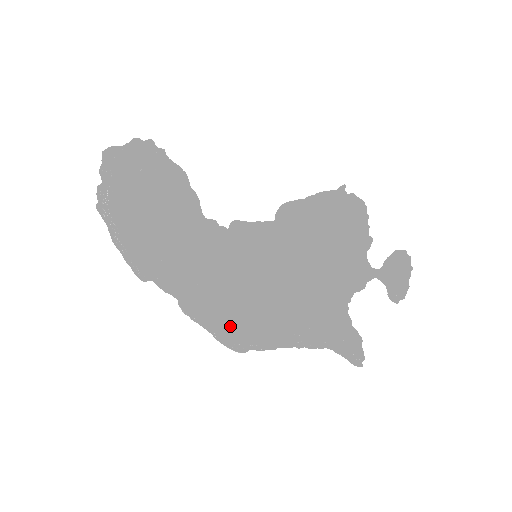
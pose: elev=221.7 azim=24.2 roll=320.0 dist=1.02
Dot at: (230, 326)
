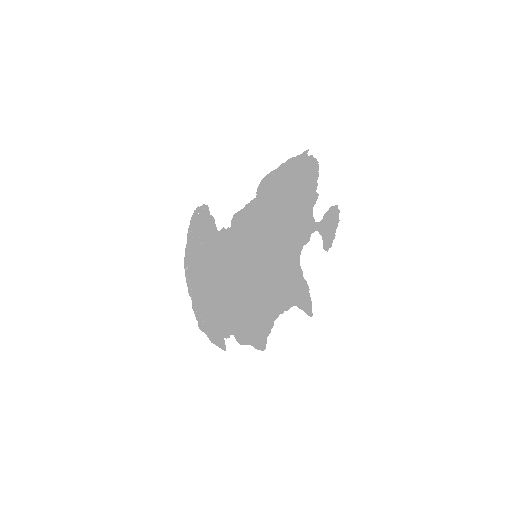
Dot at: (252, 323)
